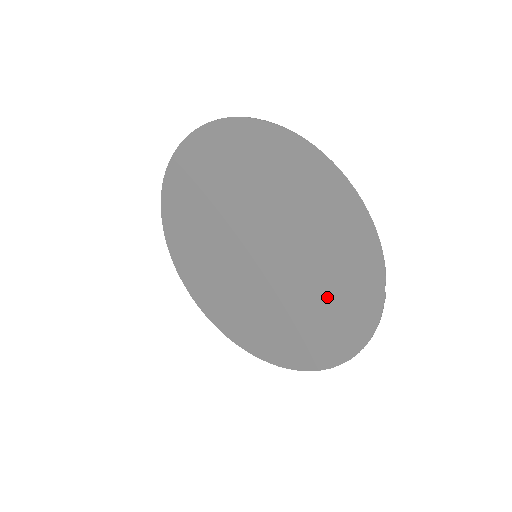
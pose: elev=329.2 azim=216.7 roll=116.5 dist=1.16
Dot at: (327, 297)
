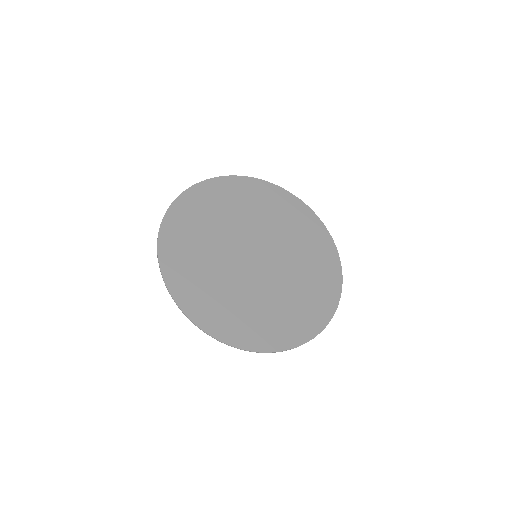
Dot at: (306, 290)
